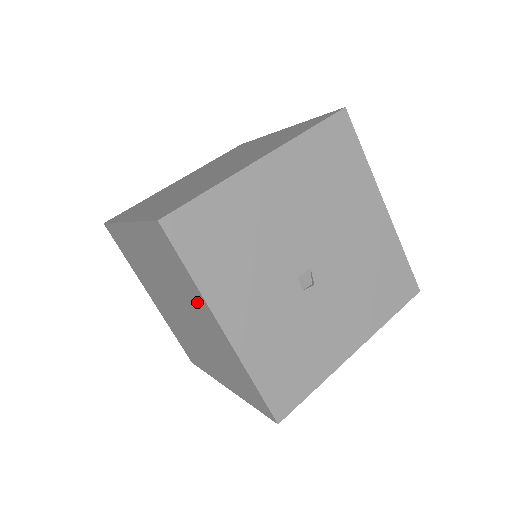
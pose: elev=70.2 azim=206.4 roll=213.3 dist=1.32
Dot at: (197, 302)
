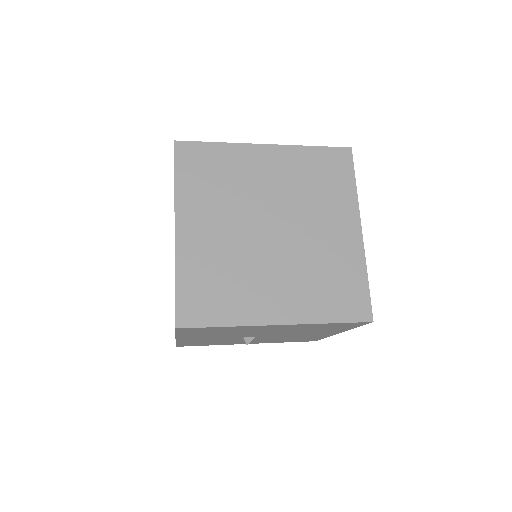
Dot at: occluded
